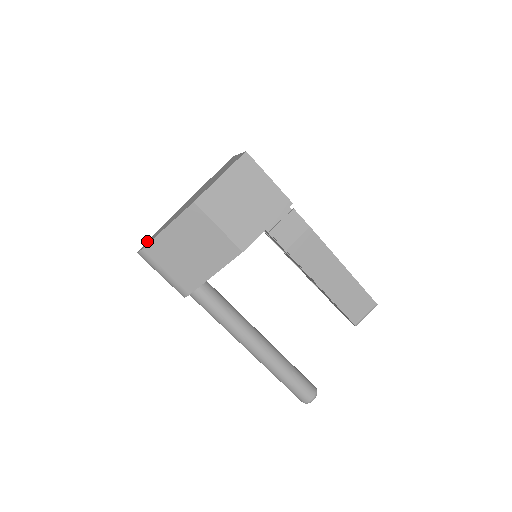
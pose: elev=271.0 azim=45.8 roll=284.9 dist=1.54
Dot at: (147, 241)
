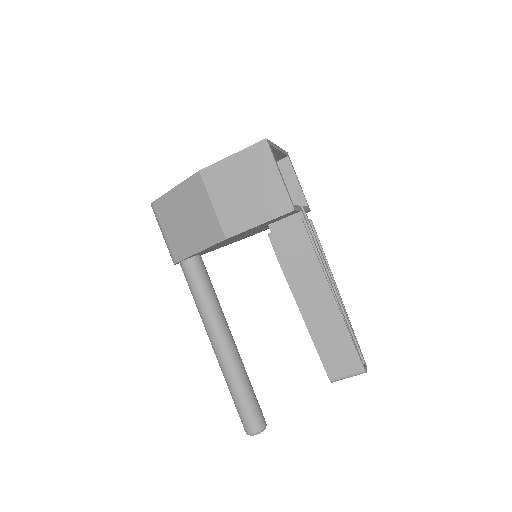
Dot at: occluded
